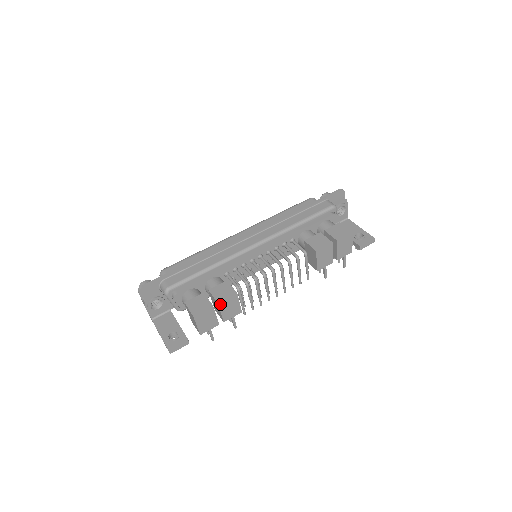
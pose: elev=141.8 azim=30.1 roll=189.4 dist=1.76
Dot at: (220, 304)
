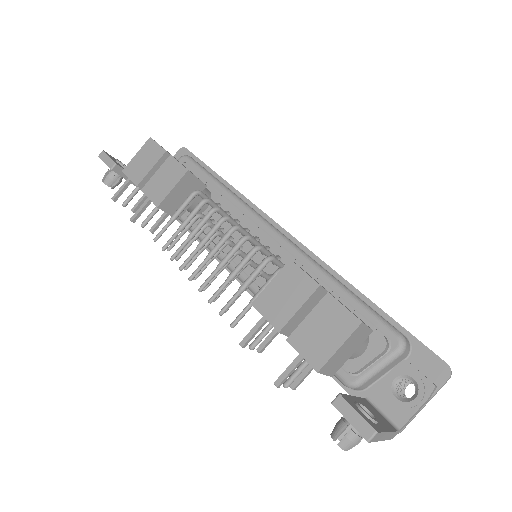
Dot at: (169, 160)
